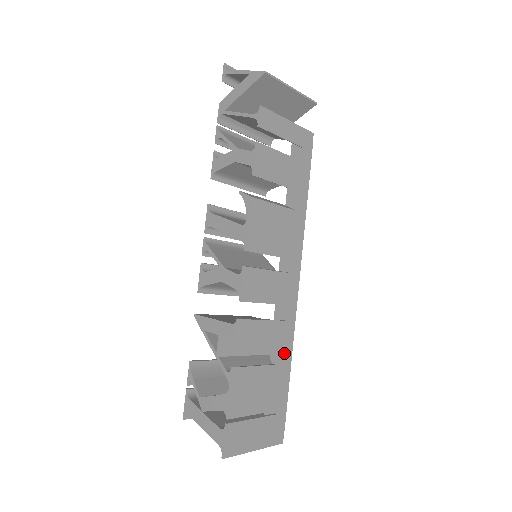
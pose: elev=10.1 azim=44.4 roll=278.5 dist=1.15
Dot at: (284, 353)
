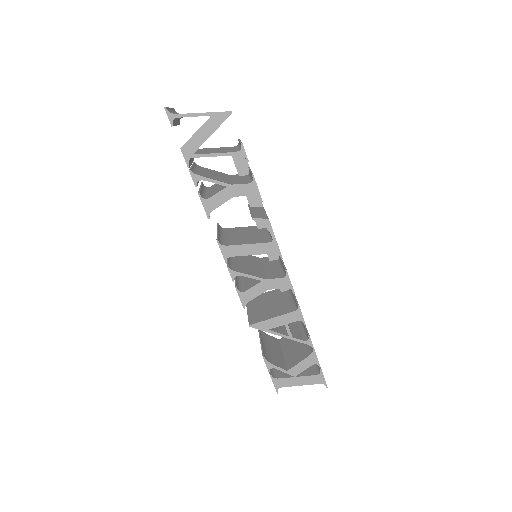
Dot at: occluded
